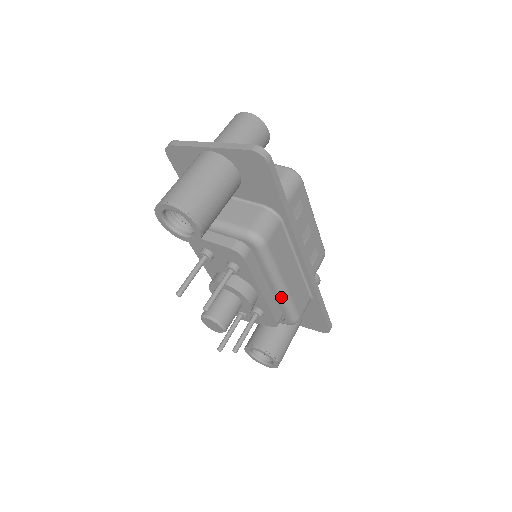
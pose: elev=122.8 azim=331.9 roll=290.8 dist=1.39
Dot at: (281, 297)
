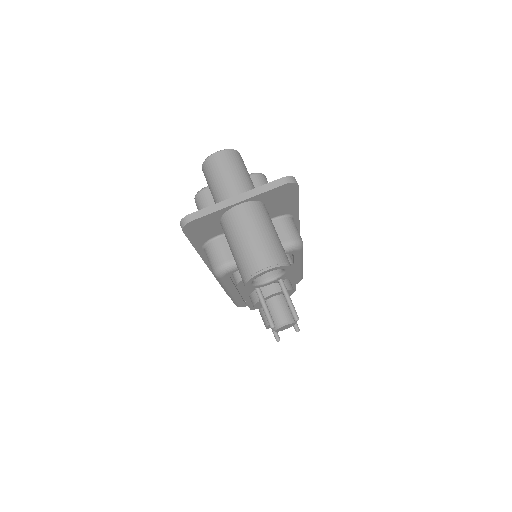
Dot at: (301, 270)
